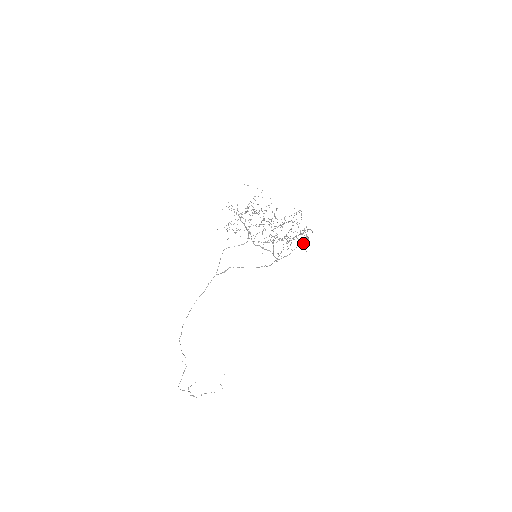
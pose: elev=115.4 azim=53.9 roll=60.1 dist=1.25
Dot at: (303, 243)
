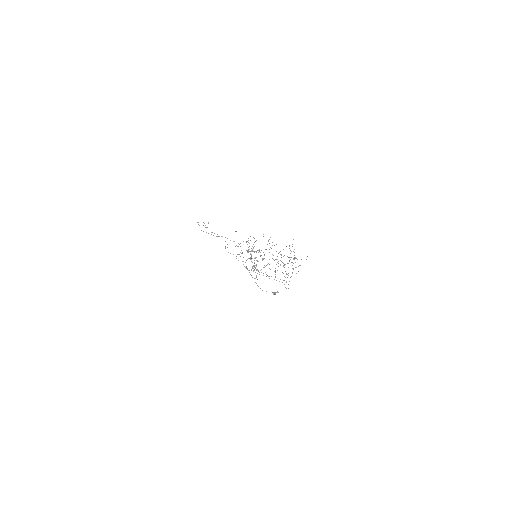
Dot at: occluded
